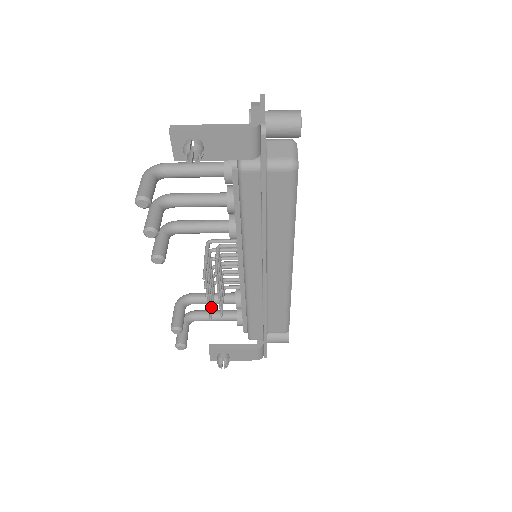
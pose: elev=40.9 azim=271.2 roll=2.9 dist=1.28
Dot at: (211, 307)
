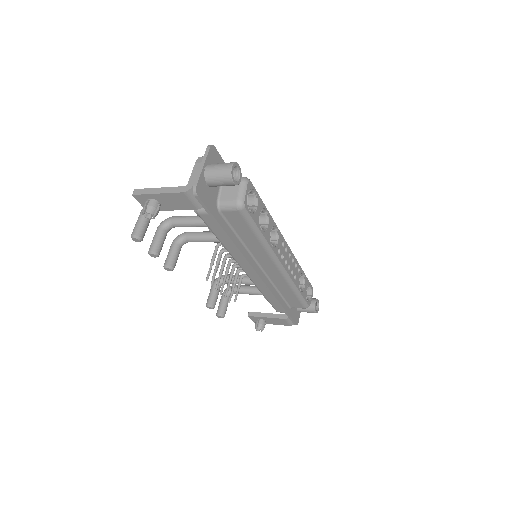
Dot at: occluded
